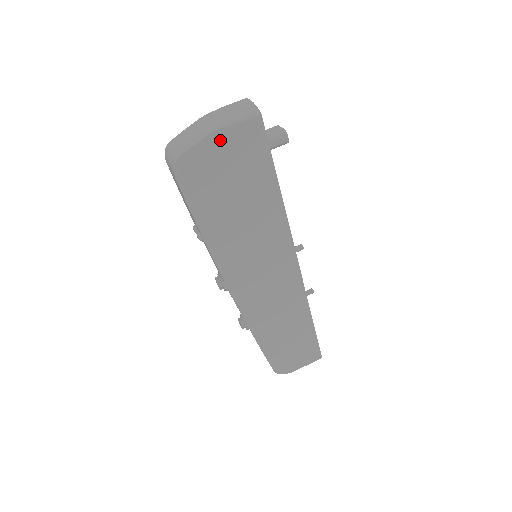
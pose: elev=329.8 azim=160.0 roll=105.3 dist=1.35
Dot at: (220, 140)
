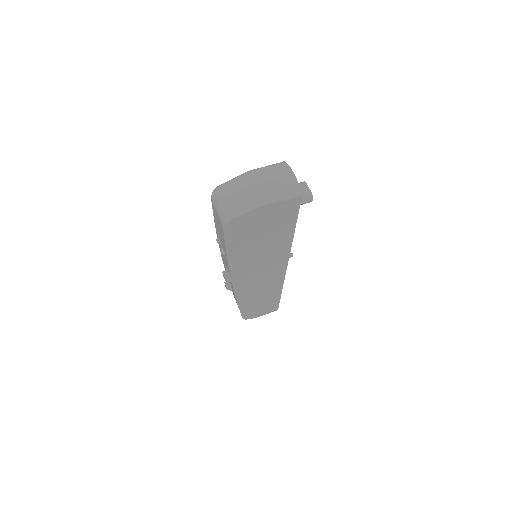
Dot at: (266, 210)
